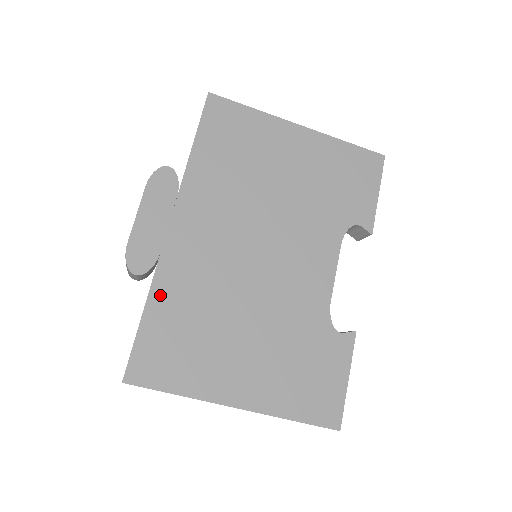
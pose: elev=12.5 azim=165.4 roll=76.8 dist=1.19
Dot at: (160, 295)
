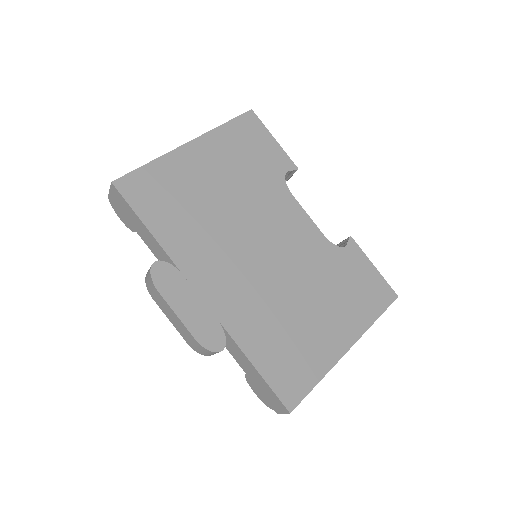
Dot at: (248, 343)
